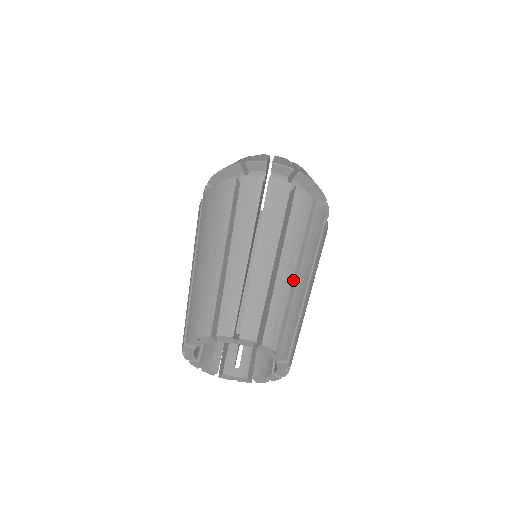
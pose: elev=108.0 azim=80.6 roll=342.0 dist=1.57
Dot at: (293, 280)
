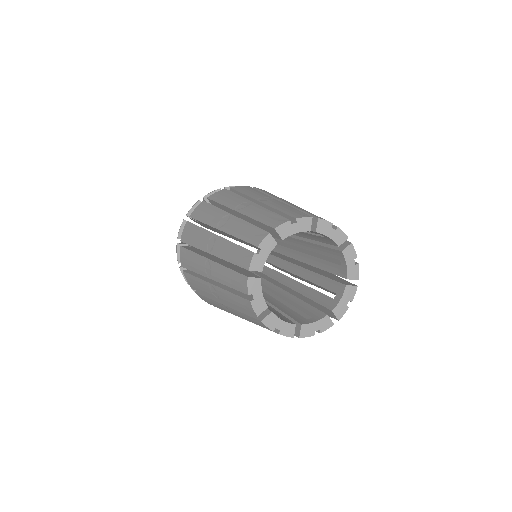
Dot at: occluded
